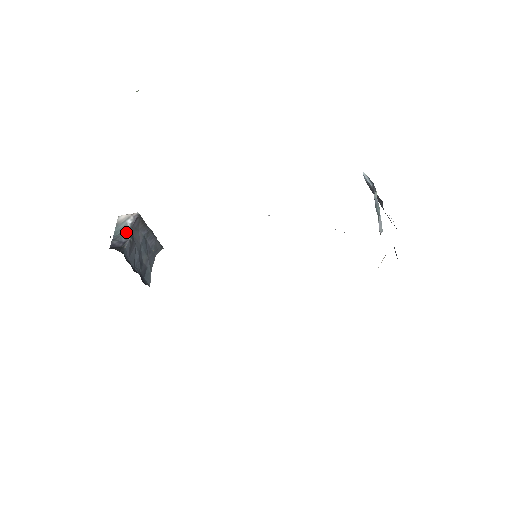
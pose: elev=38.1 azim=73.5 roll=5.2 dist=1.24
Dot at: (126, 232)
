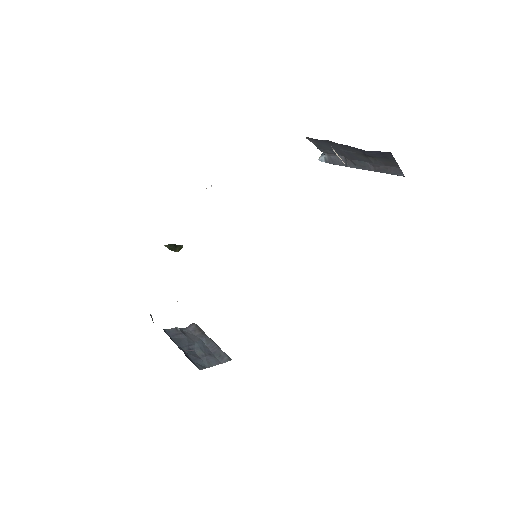
Dot at: occluded
